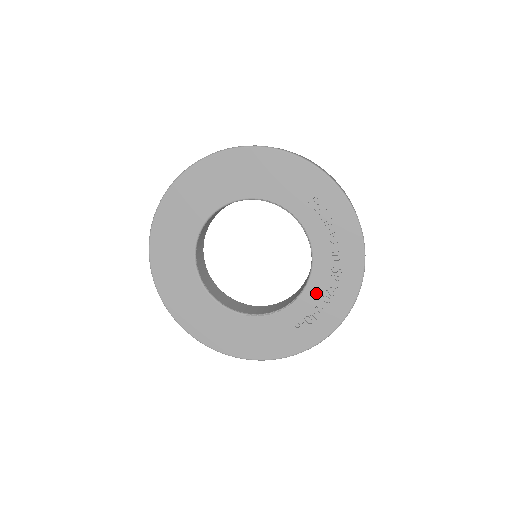
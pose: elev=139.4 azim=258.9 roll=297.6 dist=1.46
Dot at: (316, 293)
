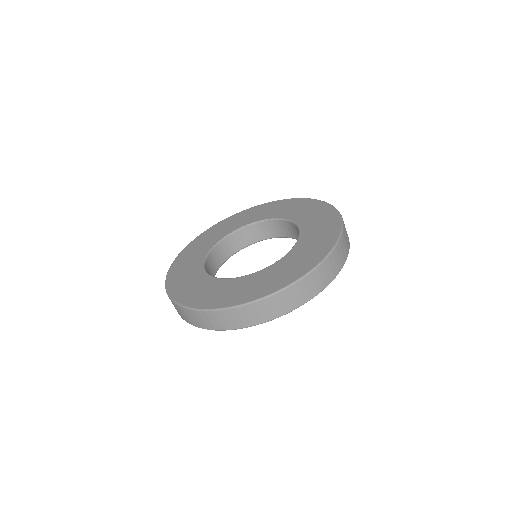
Dot at: occluded
